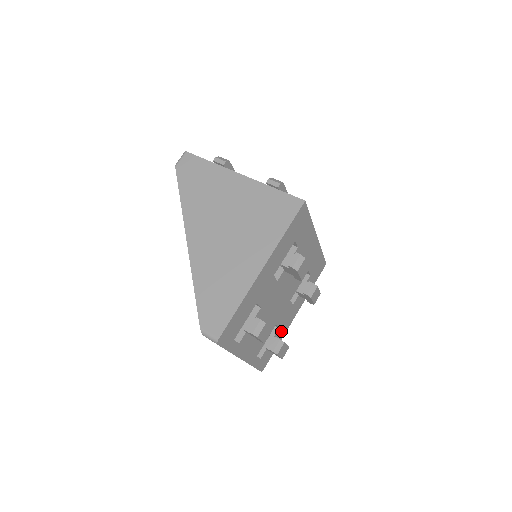
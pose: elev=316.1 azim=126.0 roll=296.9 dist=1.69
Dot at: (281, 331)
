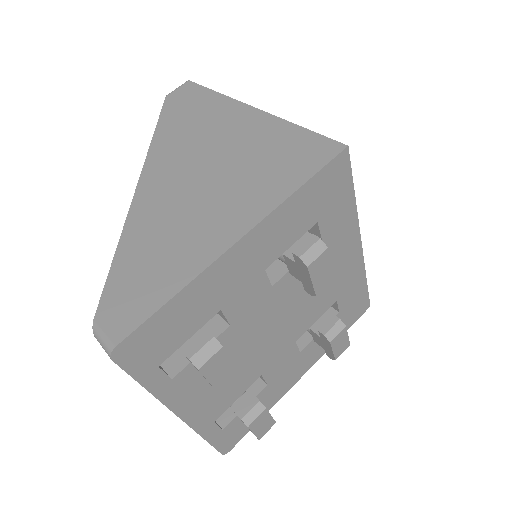
Dot at: (271, 393)
